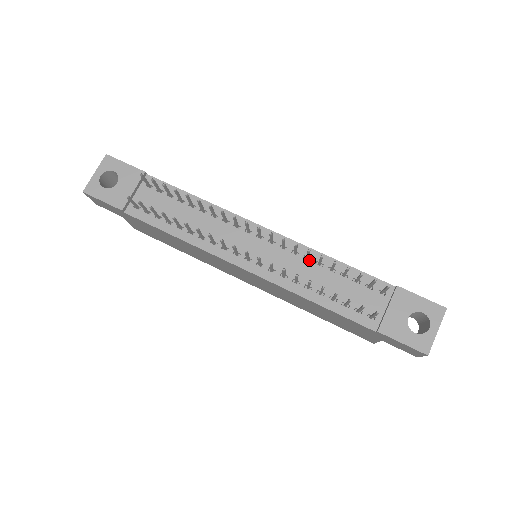
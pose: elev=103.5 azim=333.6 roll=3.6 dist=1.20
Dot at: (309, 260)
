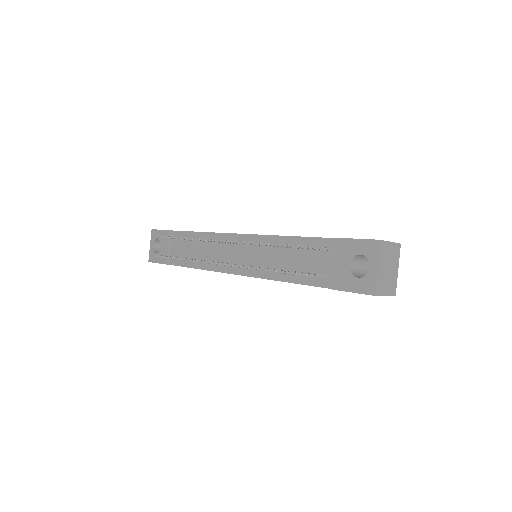
Dot at: occluded
